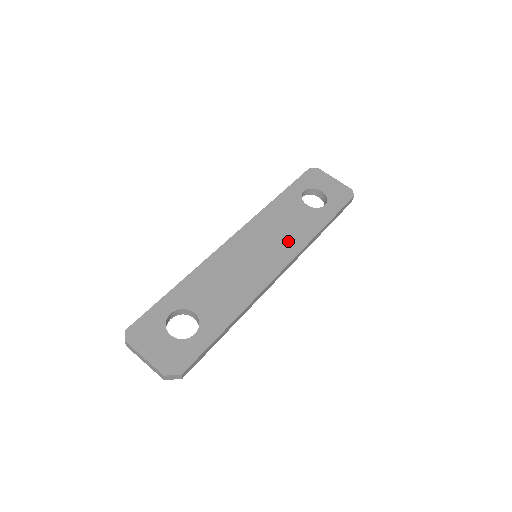
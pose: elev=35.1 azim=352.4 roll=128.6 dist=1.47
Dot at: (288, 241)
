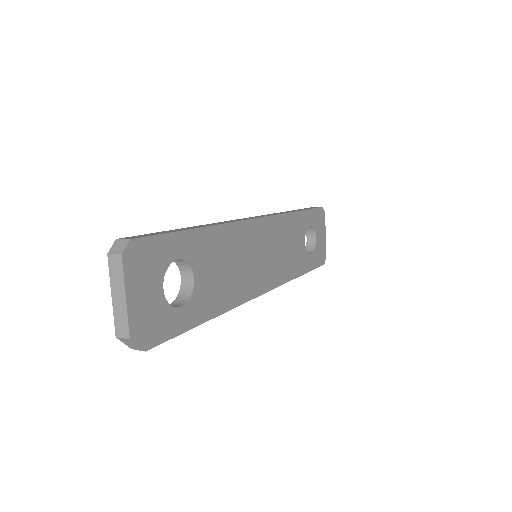
Dot at: (281, 266)
